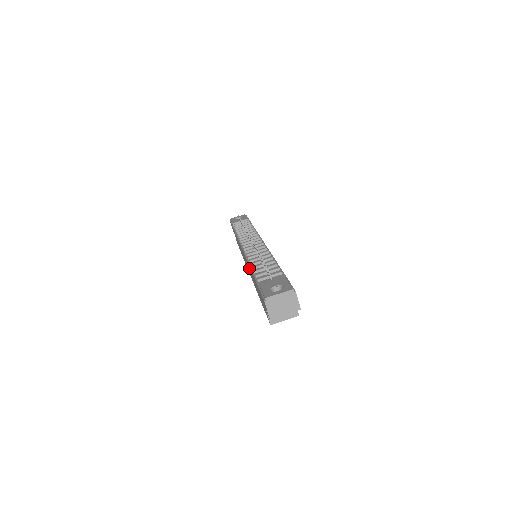
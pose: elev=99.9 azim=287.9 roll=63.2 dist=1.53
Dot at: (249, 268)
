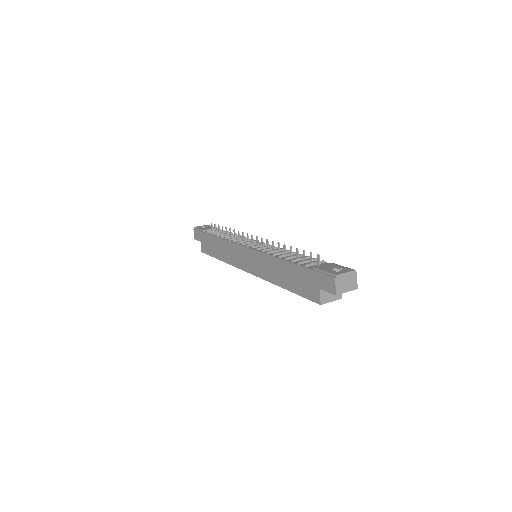
Dot at: (269, 262)
